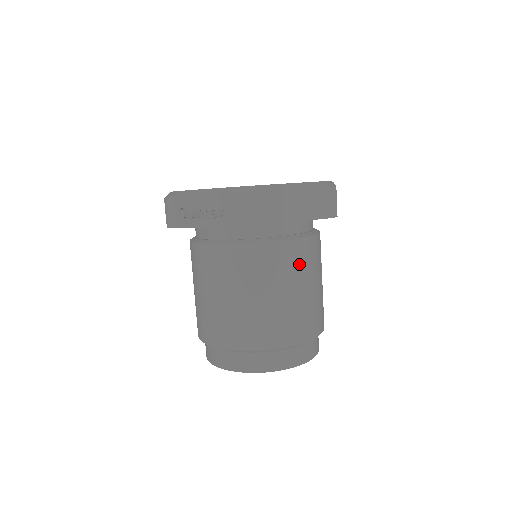
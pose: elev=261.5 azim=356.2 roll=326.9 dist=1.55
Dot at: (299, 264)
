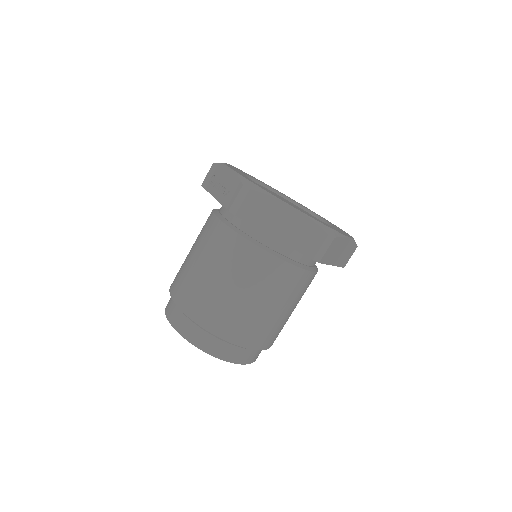
Dot at: (263, 277)
